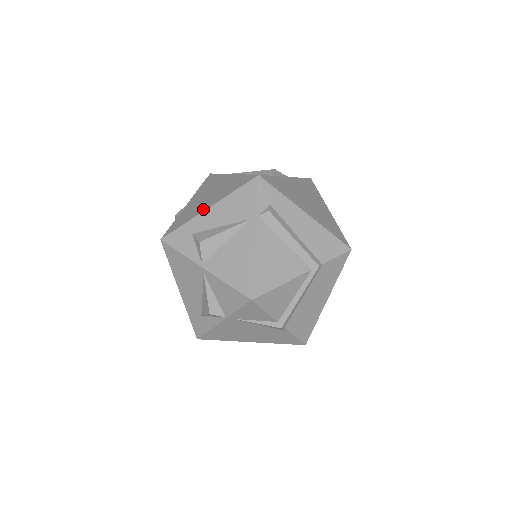
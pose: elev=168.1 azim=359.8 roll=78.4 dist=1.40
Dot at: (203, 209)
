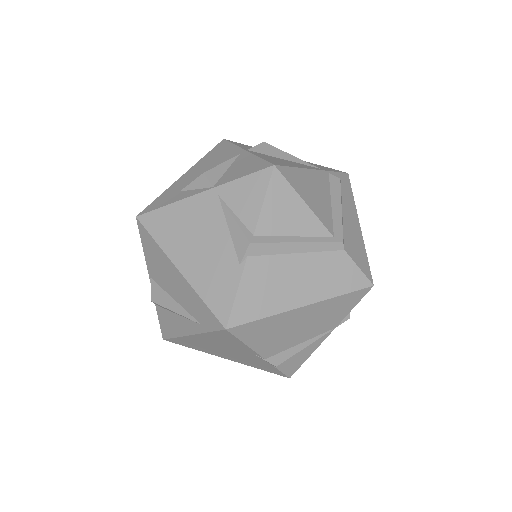
Dot at: occluded
